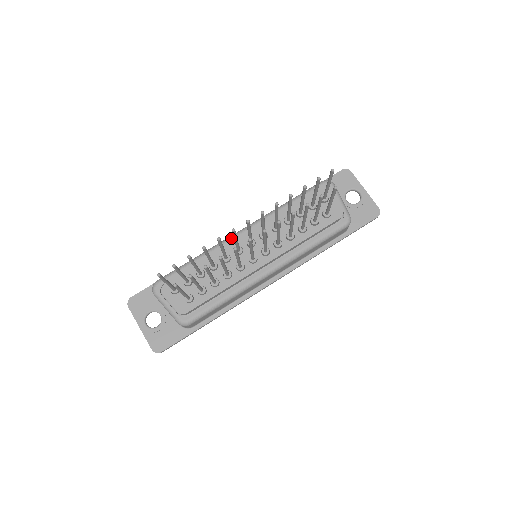
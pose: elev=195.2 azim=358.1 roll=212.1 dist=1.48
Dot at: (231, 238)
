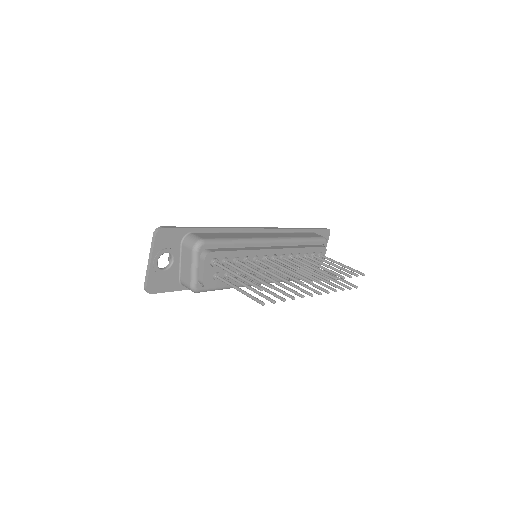
Dot at: (266, 242)
